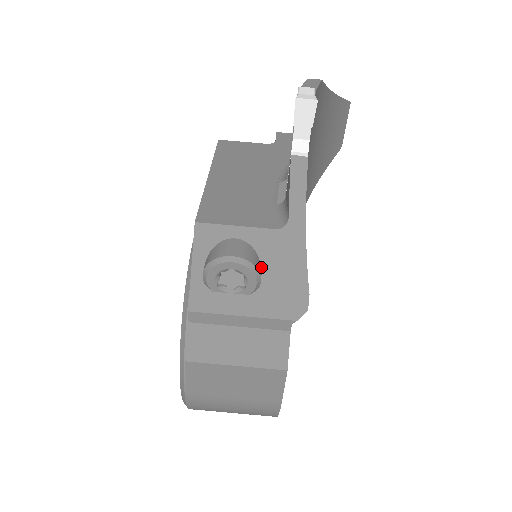
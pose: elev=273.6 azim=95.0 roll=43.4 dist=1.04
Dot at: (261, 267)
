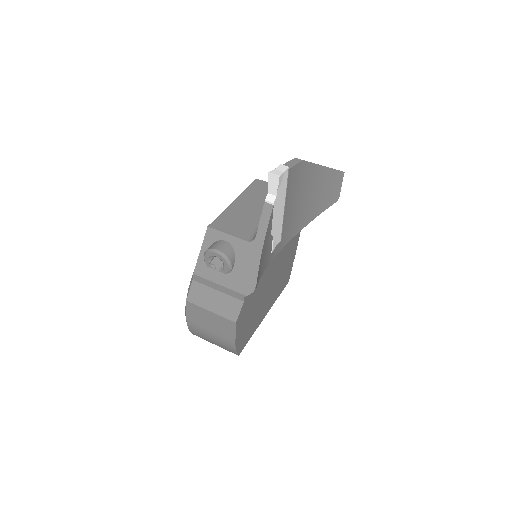
Dot at: (235, 260)
